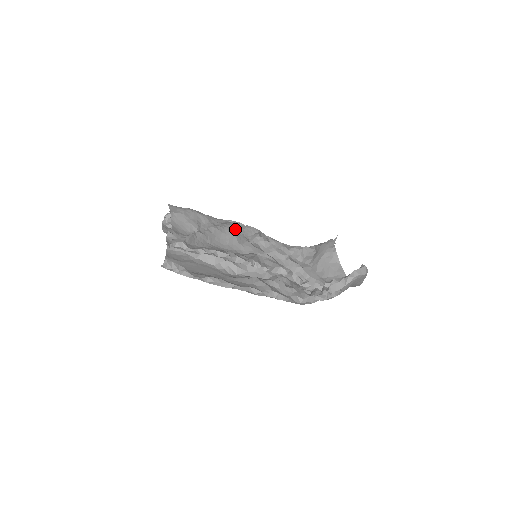
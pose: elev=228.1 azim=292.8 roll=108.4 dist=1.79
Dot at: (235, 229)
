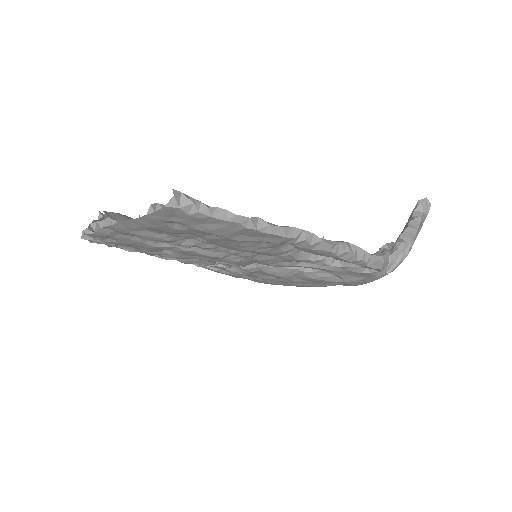
Dot at: occluded
